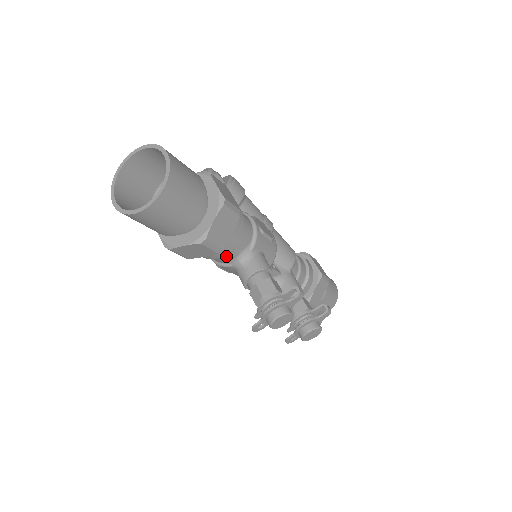
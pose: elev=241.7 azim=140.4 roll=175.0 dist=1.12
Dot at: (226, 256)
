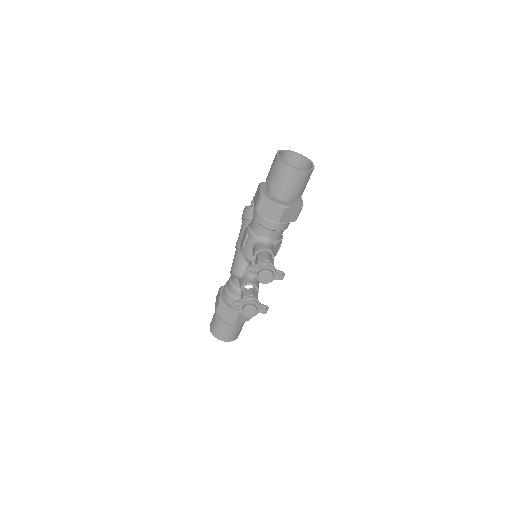
Dot at: (265, 231)
